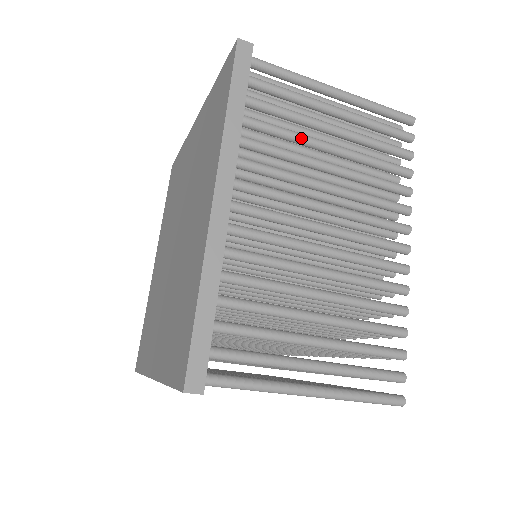
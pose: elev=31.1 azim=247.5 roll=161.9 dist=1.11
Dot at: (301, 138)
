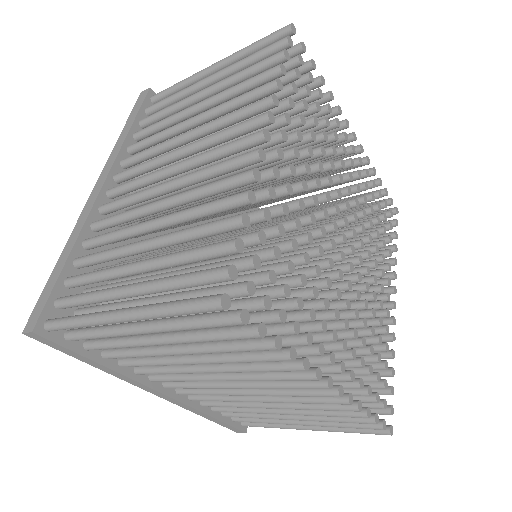
Dot at: (172, 117)
